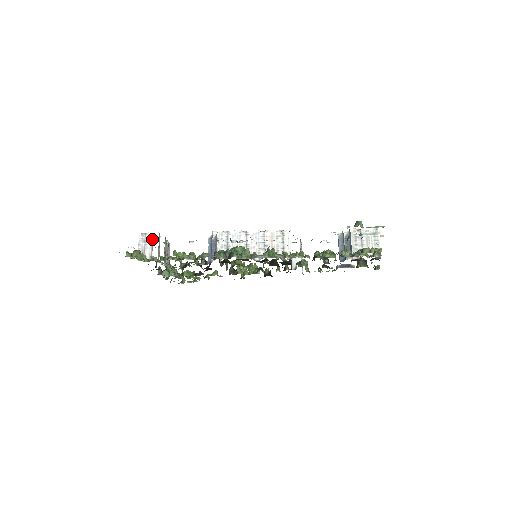
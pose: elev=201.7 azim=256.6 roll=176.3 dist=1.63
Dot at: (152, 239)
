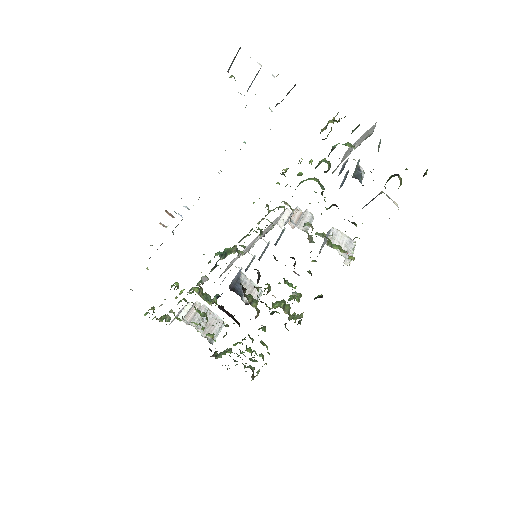
Dot at: (188, 307)
